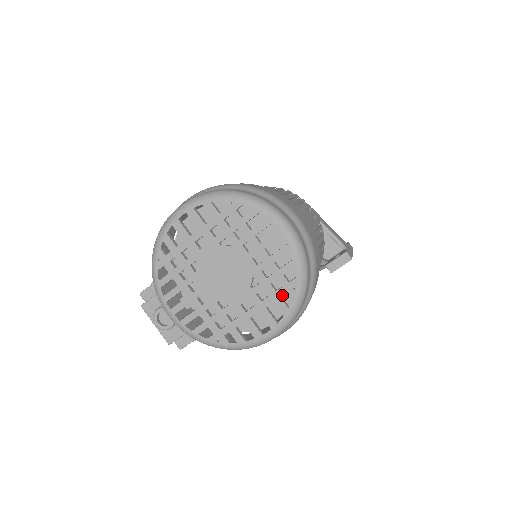
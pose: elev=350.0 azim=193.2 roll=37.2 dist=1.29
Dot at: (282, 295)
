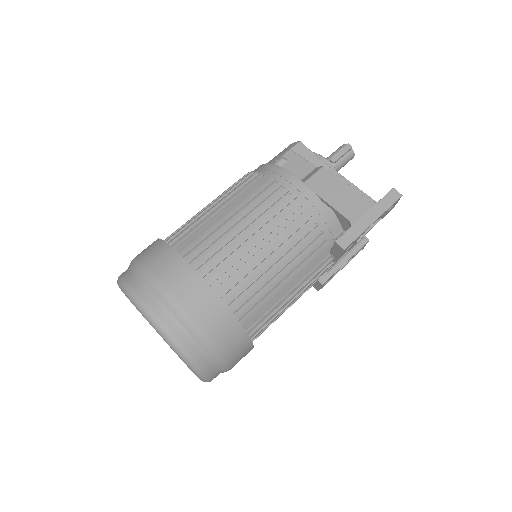
Dot at: occluded
